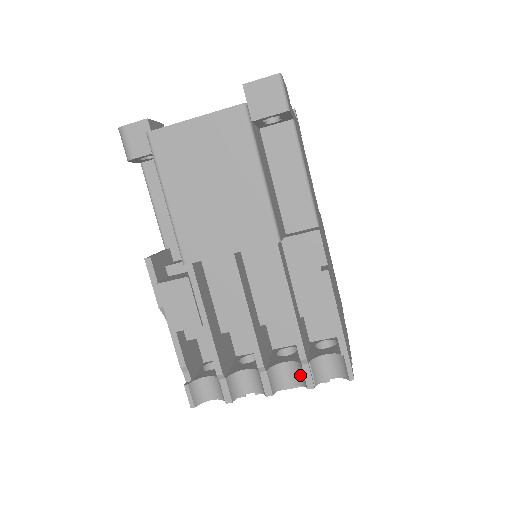
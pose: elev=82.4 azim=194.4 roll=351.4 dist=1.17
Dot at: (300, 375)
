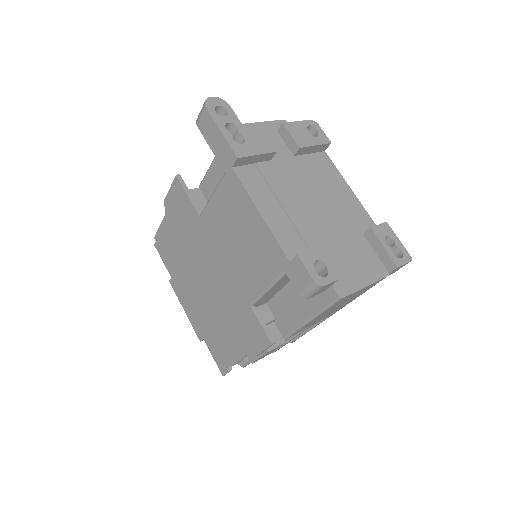
Dot at: occluded
